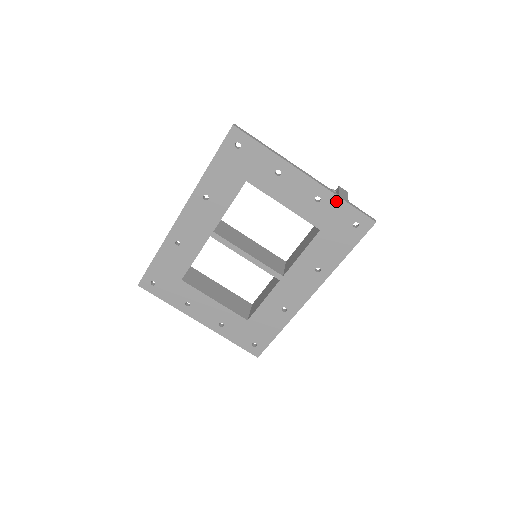
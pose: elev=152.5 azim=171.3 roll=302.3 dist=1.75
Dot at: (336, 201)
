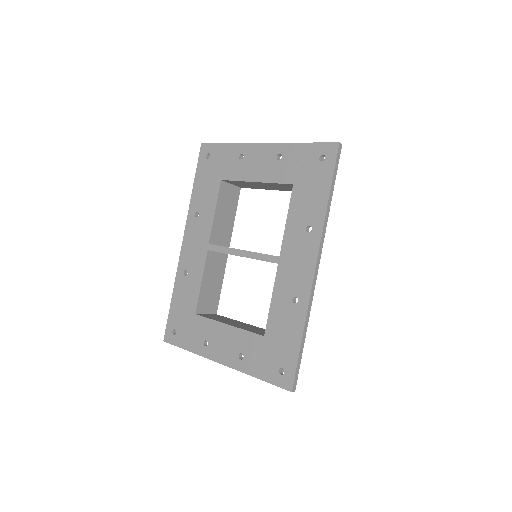
Dot at: (295, 148)
